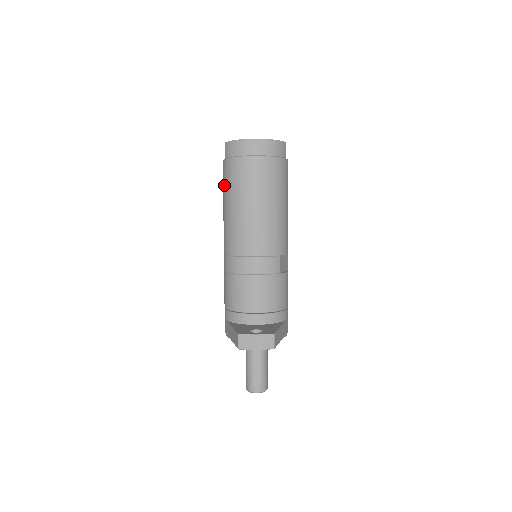
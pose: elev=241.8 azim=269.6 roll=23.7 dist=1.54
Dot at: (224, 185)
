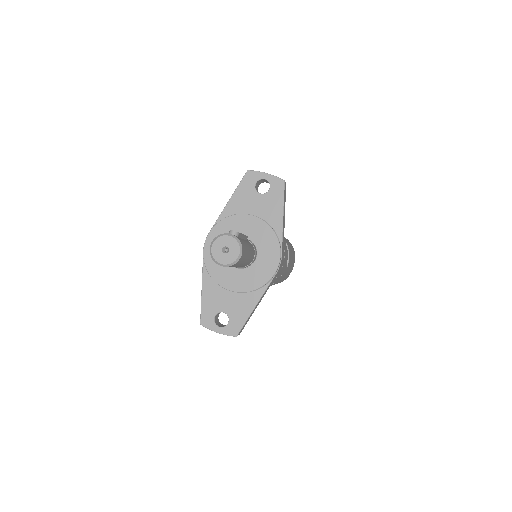
Dot at: occluded
